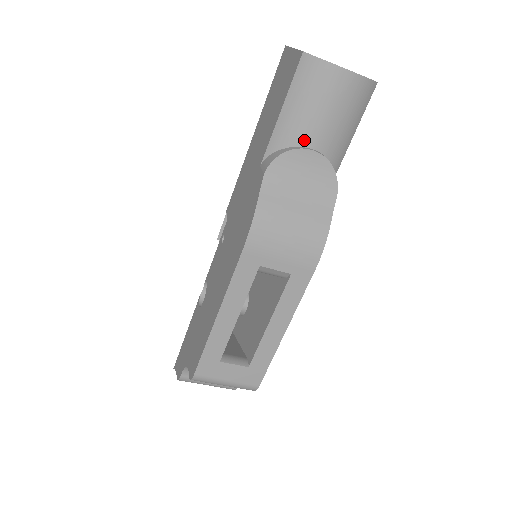
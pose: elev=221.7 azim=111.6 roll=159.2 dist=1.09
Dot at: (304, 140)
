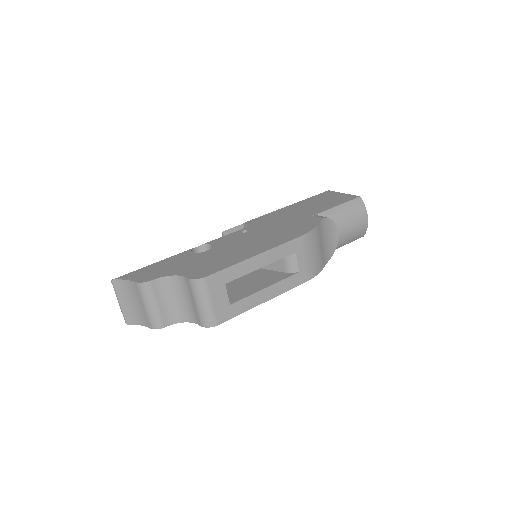
Dot at: (338, 225)
